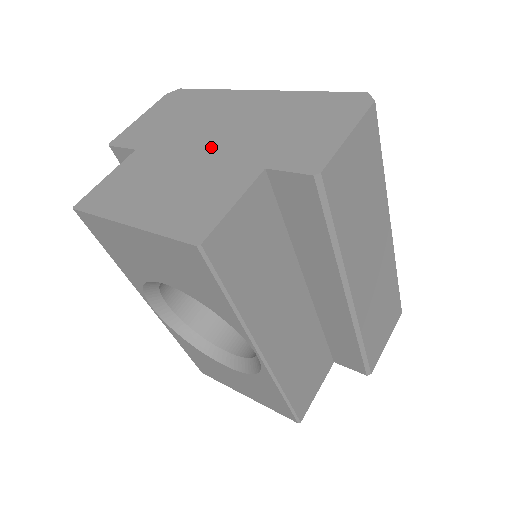
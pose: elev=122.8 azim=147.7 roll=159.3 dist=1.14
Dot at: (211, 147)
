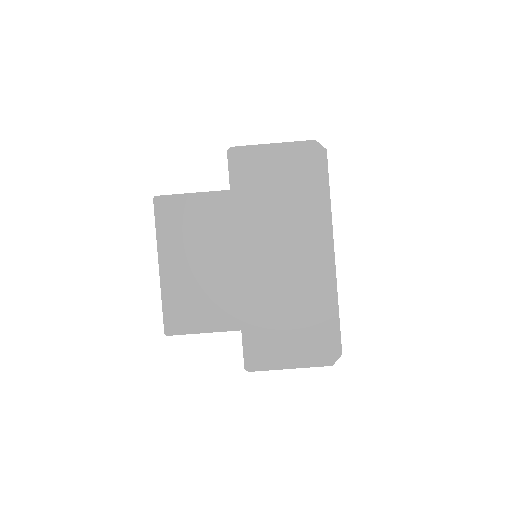
Dot at: (251, 267)
